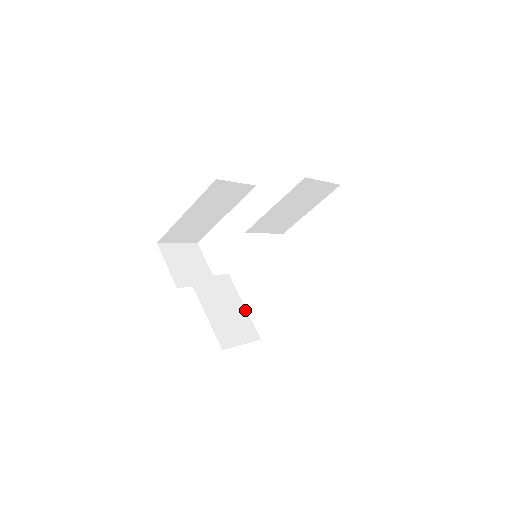
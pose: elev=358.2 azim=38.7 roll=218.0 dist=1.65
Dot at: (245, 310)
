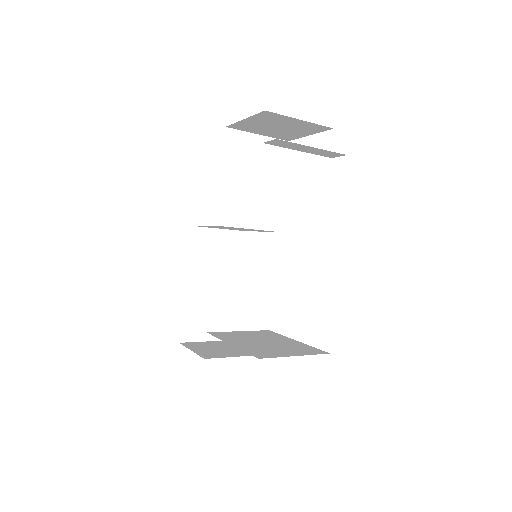
Dot at: (298, 342)
